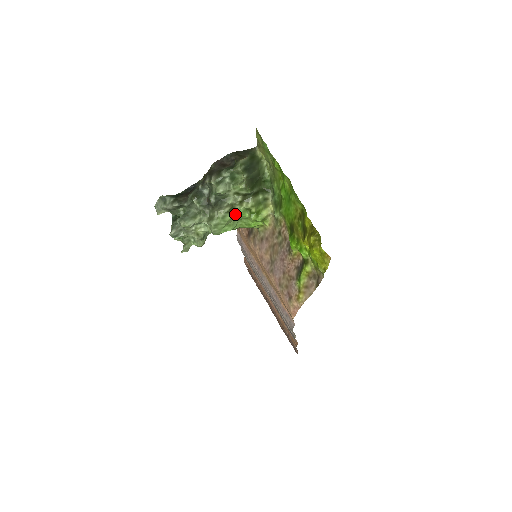
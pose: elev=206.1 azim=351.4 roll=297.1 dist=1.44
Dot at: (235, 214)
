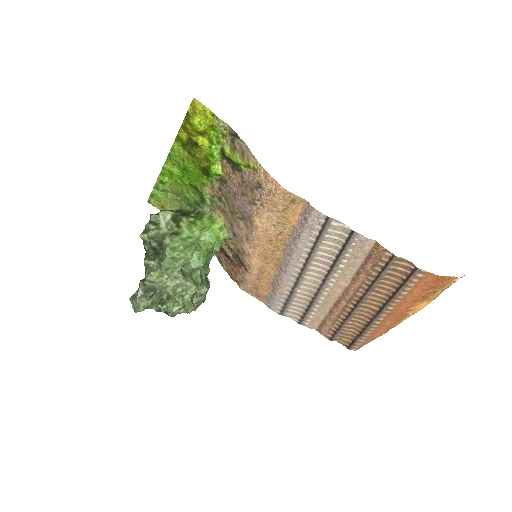
Dot at: (183, 236)
